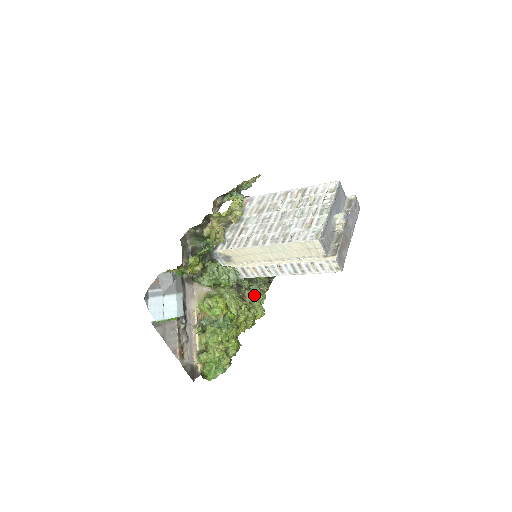
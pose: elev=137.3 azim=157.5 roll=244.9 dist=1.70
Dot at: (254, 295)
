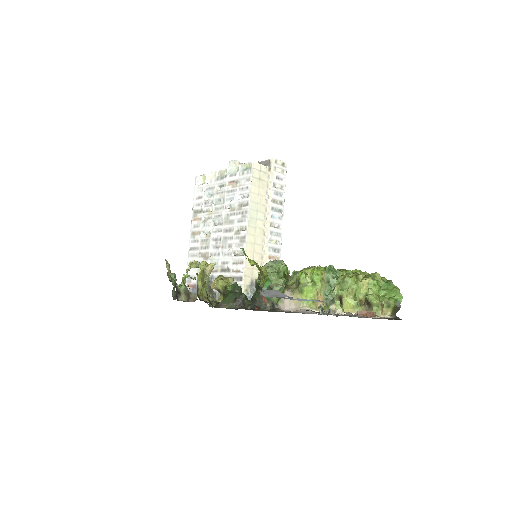
Dot at: occluded
